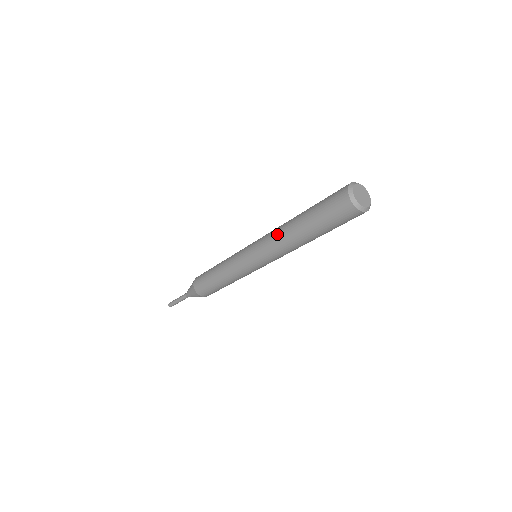
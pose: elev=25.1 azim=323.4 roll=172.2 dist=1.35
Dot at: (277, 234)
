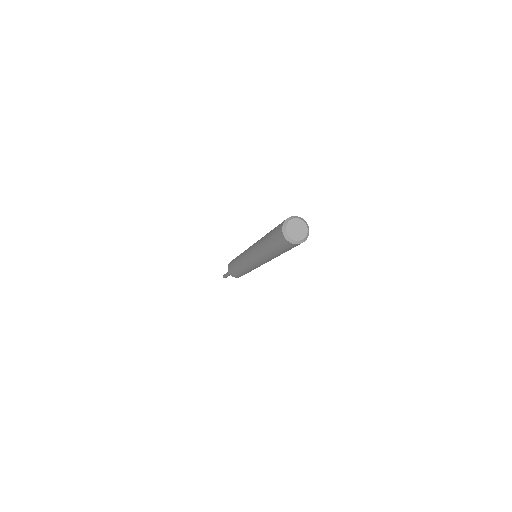
Dot at: (258, 254)
